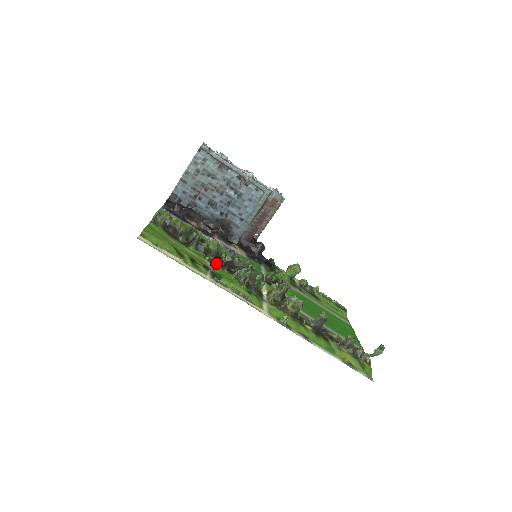
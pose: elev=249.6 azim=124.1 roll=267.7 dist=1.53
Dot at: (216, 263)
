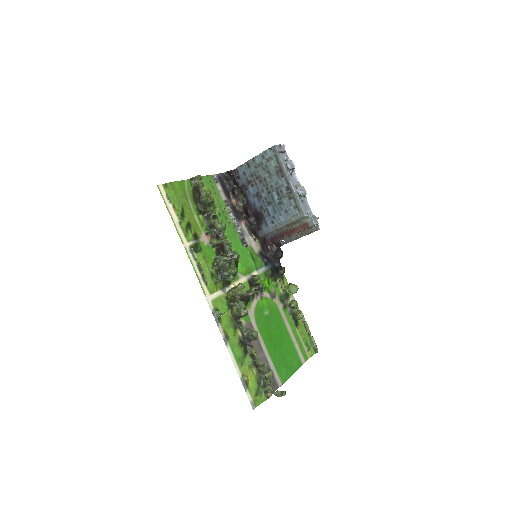
Dot at: (211, 239)
